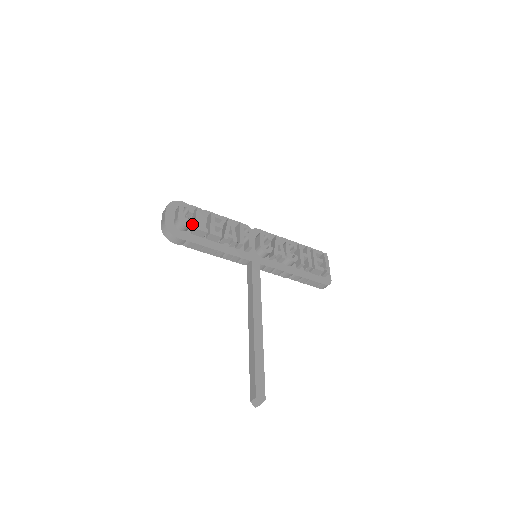
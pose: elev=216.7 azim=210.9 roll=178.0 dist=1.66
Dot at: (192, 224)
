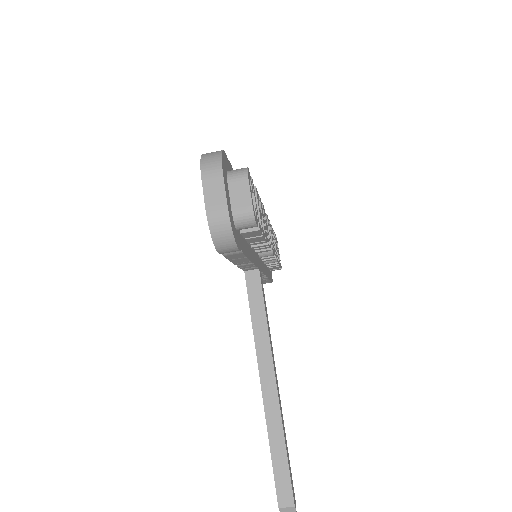
Dot at: occluded
